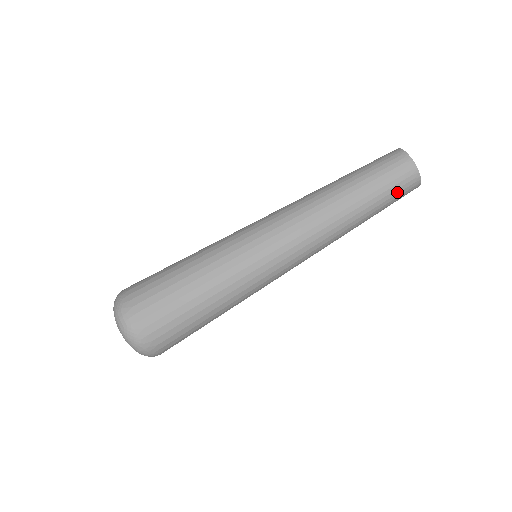
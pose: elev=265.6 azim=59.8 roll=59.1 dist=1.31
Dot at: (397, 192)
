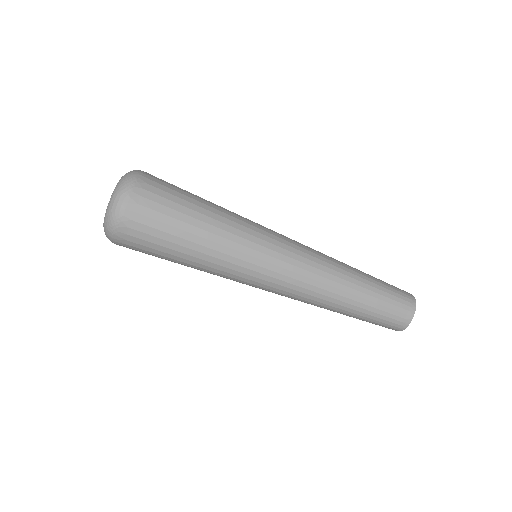
Dot at: (381, 323)
